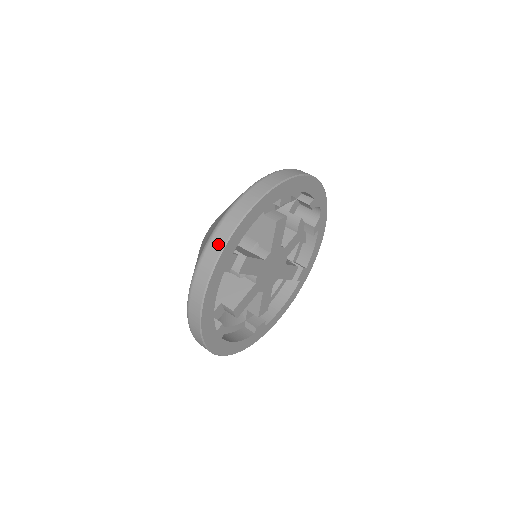
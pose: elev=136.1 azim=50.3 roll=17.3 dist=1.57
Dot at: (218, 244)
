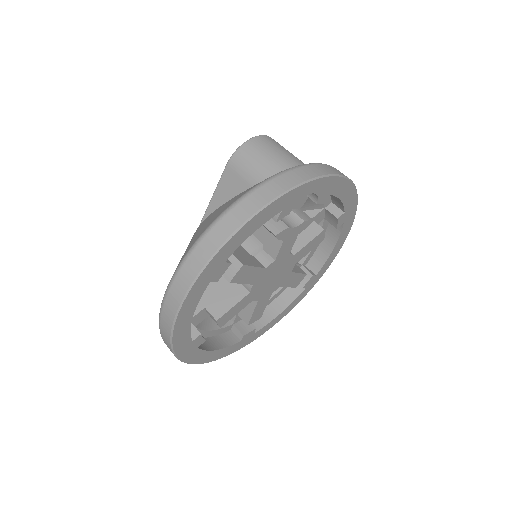
Dot at: (169, 348)
